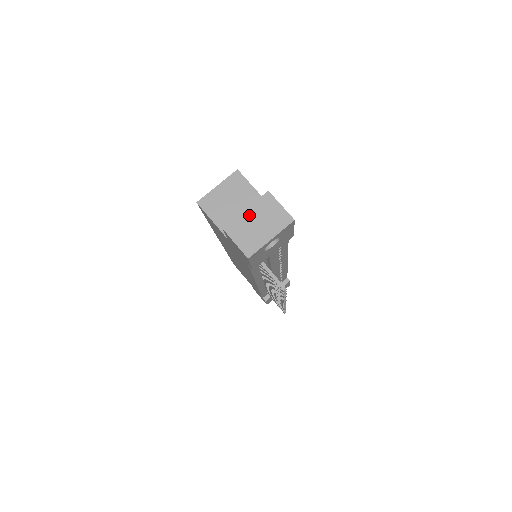
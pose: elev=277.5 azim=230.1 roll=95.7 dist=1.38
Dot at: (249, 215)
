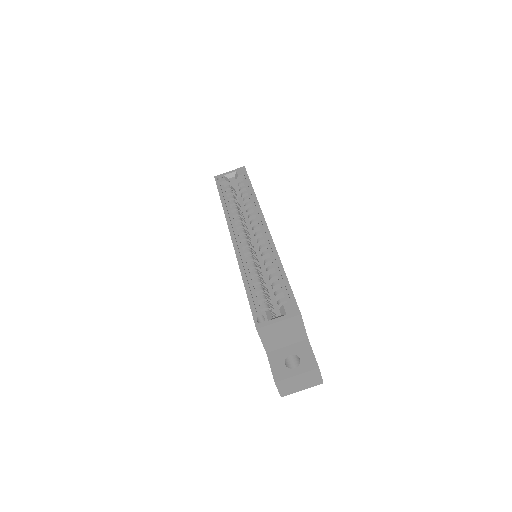
Dot at: (297, 378)
